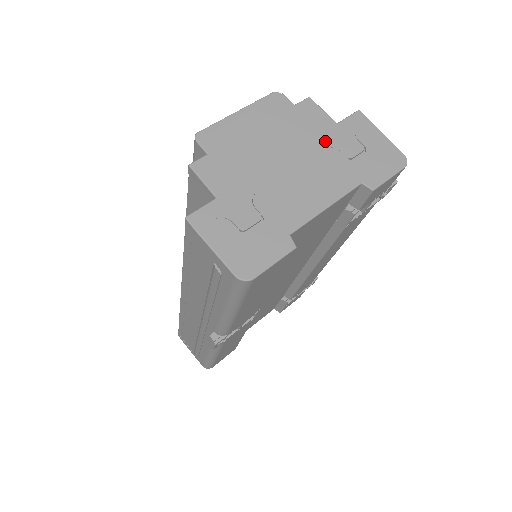
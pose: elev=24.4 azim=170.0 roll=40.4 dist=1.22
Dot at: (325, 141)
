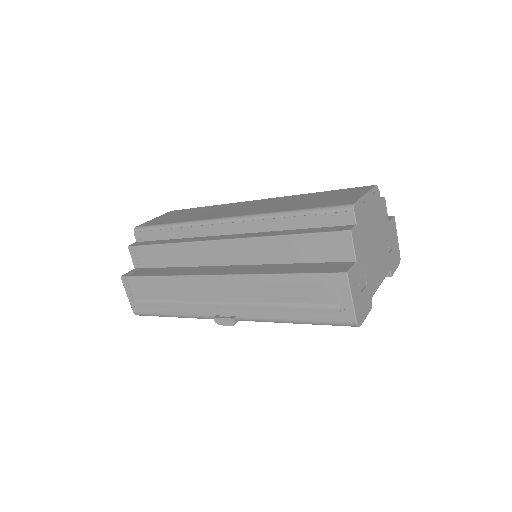
Dot at: (385, 234)
